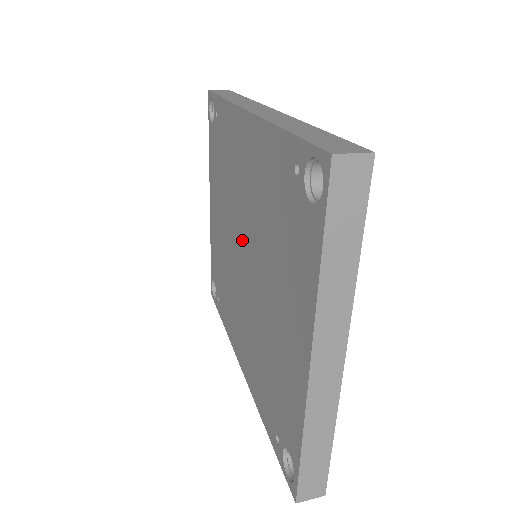
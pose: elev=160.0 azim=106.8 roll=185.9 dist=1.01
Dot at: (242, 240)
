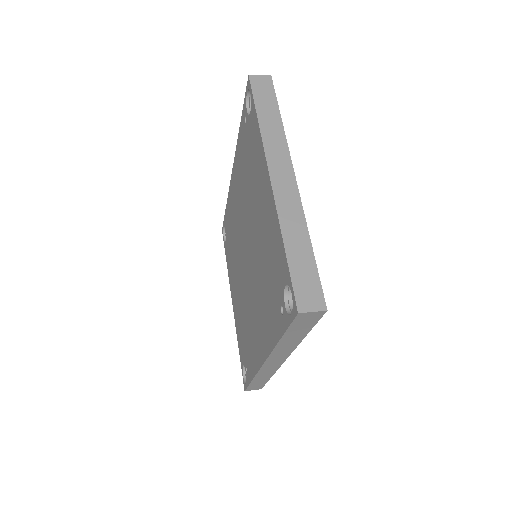
Dot at: (244, 247)
